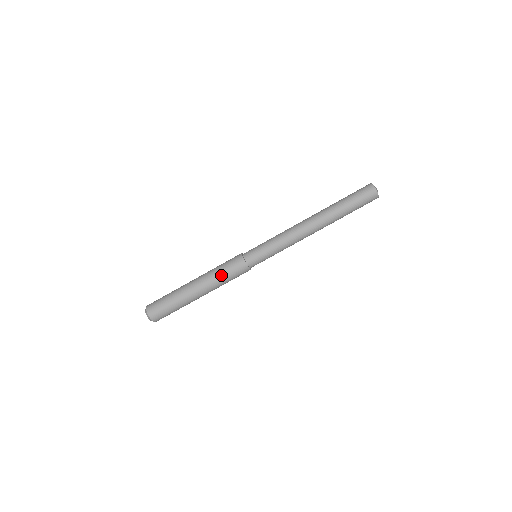
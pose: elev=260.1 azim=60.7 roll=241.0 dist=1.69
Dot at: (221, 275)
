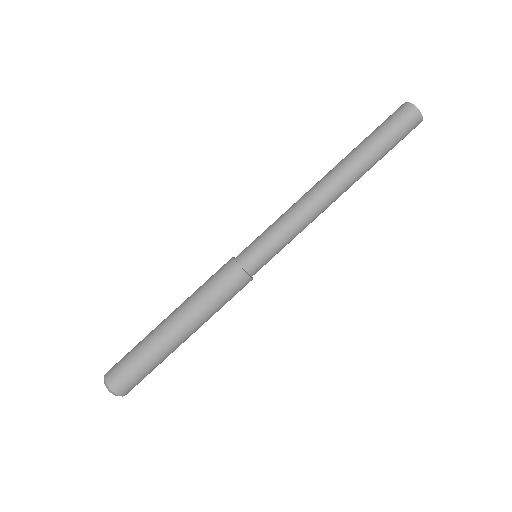
Dot at: (211, 301)
